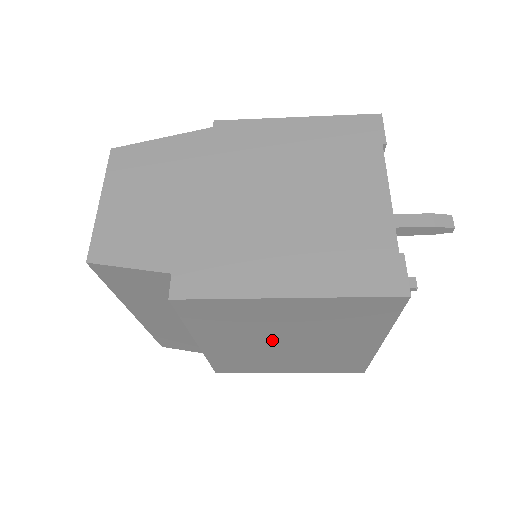
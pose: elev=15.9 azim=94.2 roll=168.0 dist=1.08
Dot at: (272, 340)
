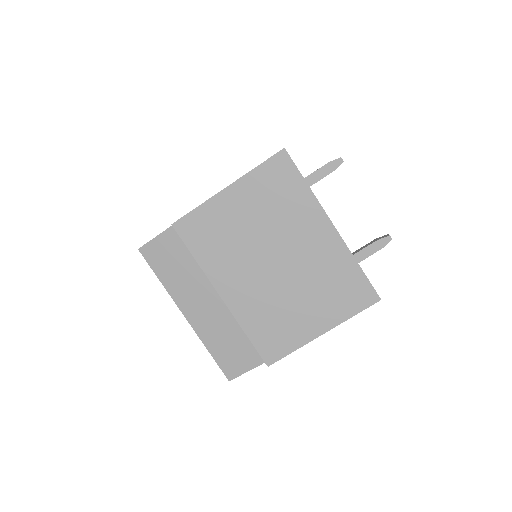
Dot at: (260, 260)
